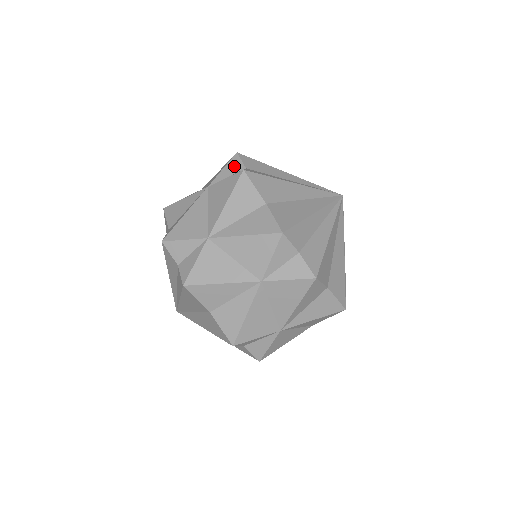
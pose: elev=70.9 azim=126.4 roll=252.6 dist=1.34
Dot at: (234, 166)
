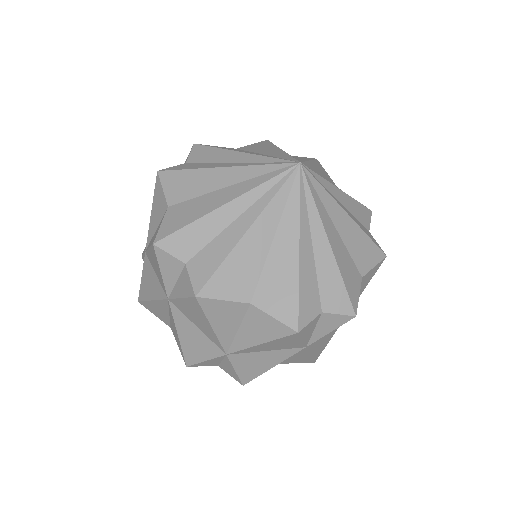
Dot at: (185, 162)
